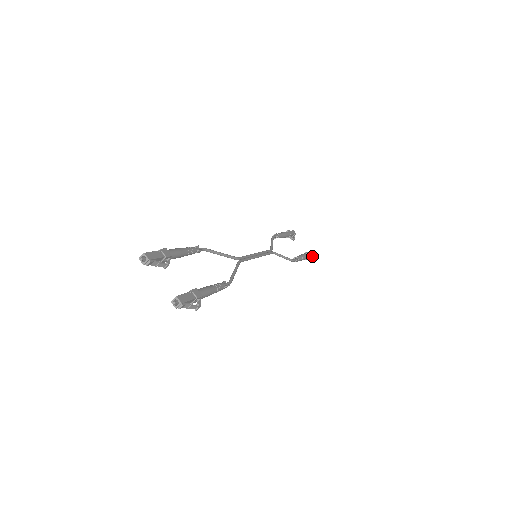
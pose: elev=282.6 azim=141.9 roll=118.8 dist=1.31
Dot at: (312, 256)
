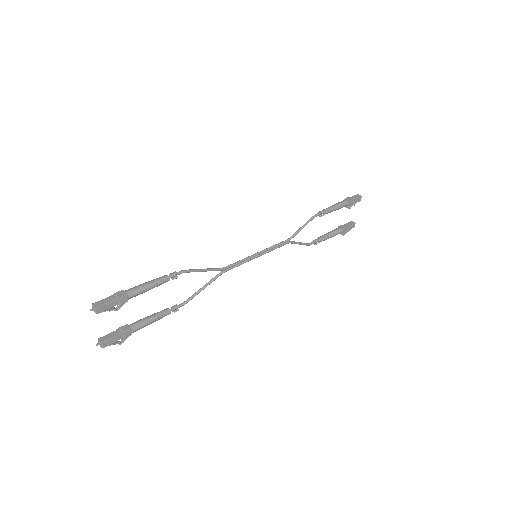
Dot at: (350, 229)
